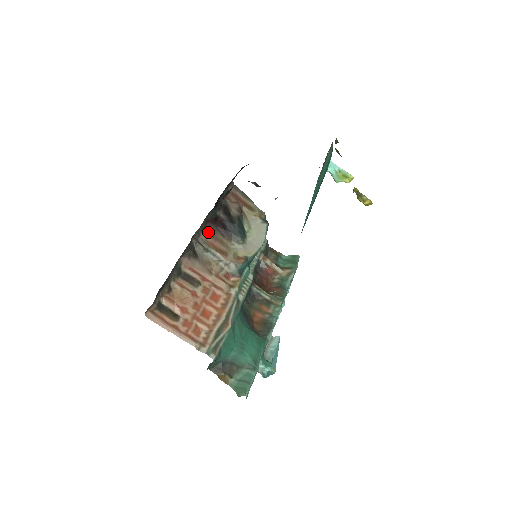
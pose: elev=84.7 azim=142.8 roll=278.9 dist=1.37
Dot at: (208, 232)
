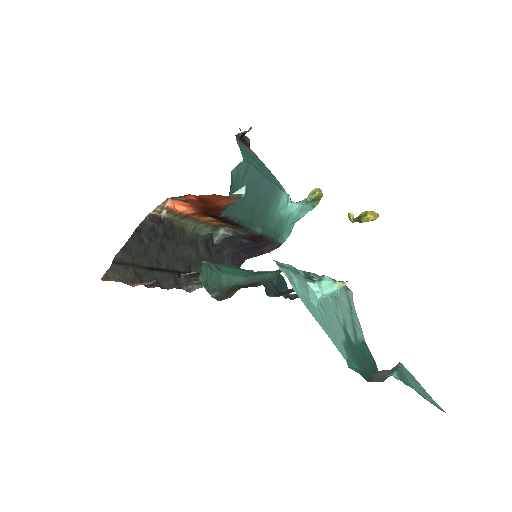
Dot at: occluded
